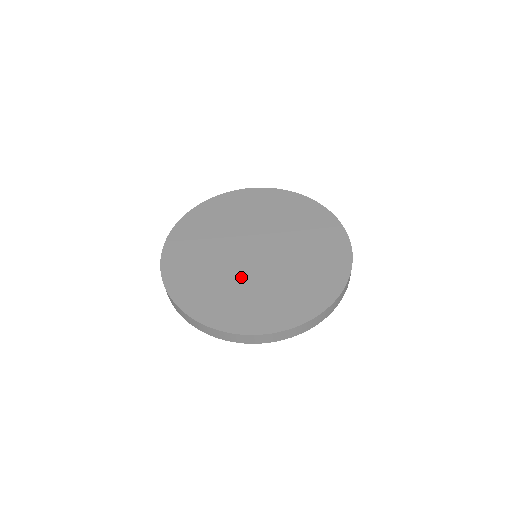
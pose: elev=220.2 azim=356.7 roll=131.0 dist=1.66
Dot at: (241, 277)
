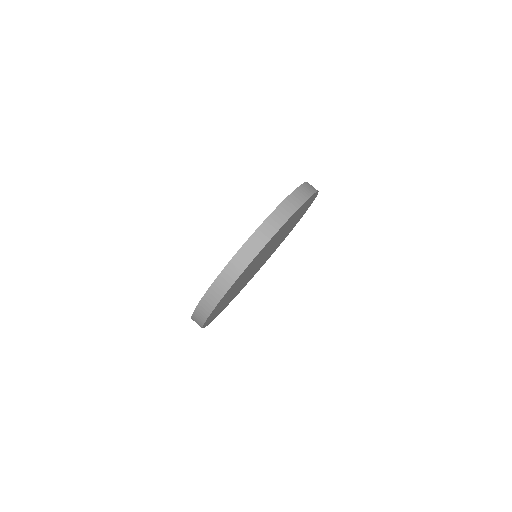
Dot at: occluded
